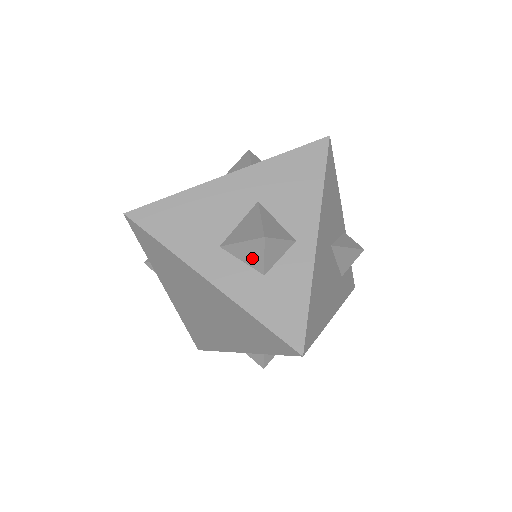
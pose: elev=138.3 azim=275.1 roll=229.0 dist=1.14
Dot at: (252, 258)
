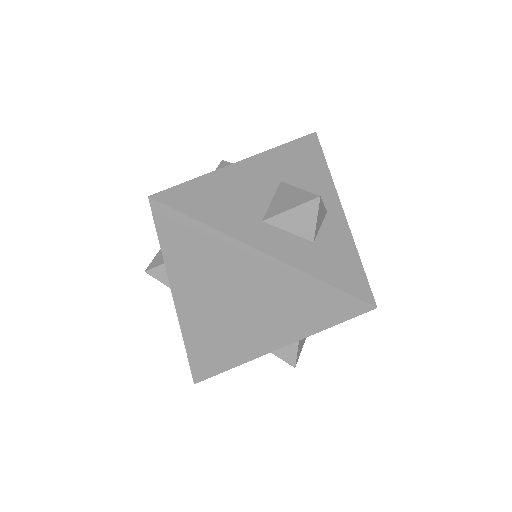
Dot at: (302, 225)
